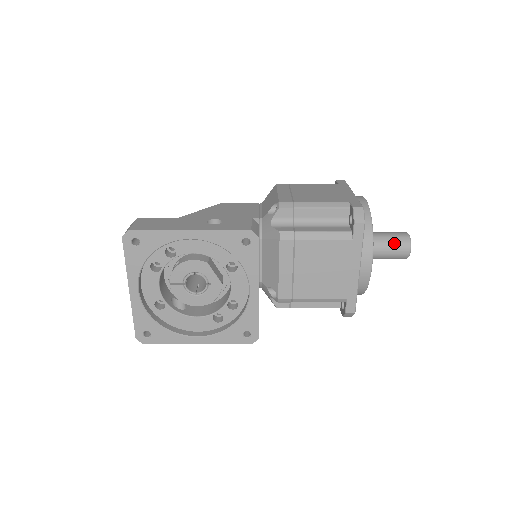
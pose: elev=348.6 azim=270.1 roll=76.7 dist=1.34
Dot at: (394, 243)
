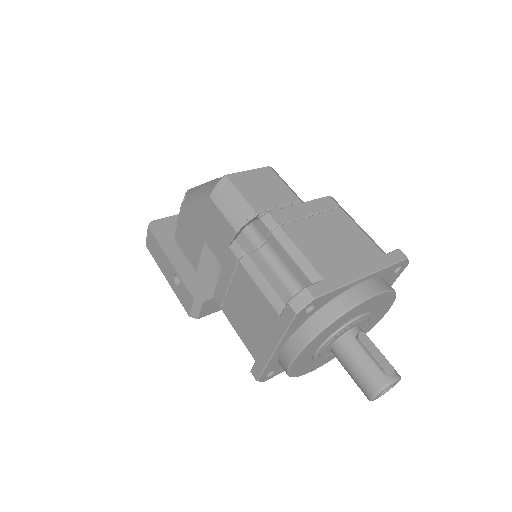
Dot at: occluded
